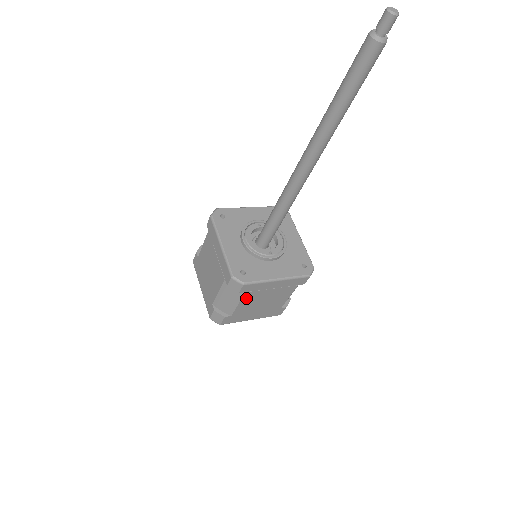
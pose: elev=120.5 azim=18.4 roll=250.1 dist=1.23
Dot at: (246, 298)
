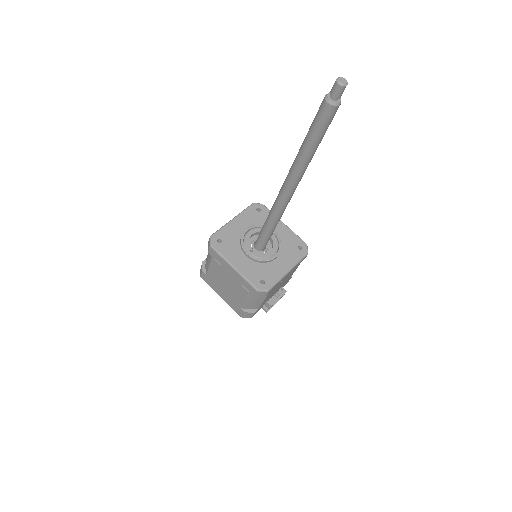
Dot at: (214, 265)
